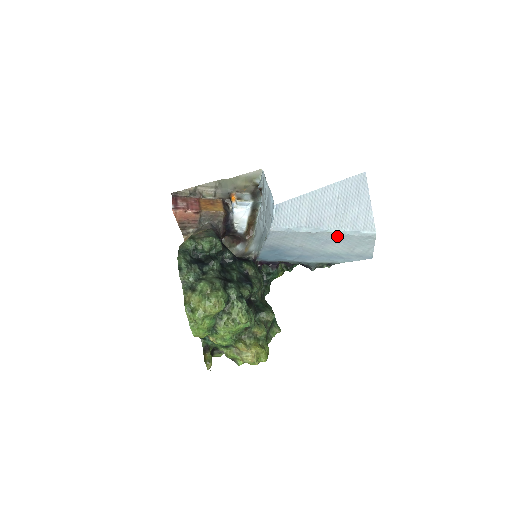
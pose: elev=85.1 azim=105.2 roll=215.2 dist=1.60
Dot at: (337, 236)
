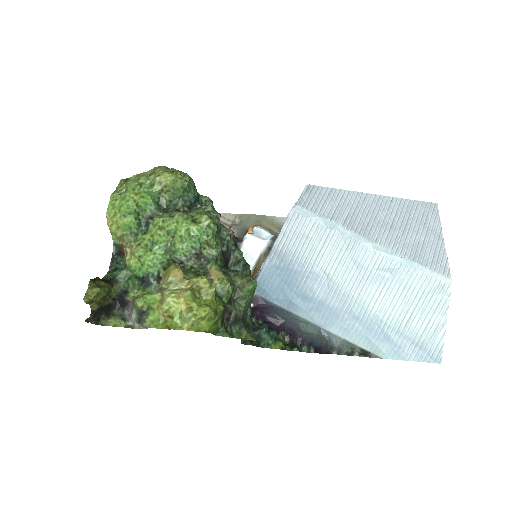
Dot at: (387, 266)
